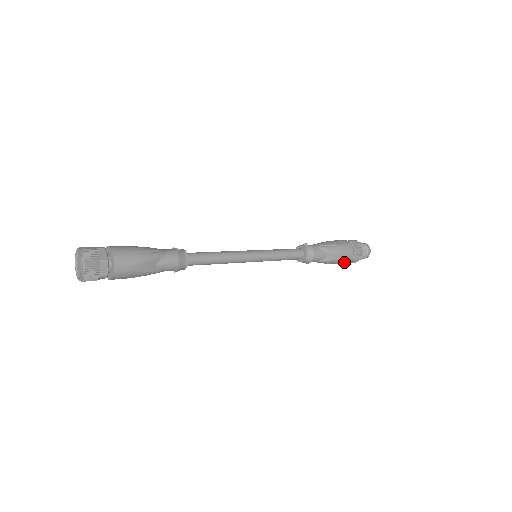
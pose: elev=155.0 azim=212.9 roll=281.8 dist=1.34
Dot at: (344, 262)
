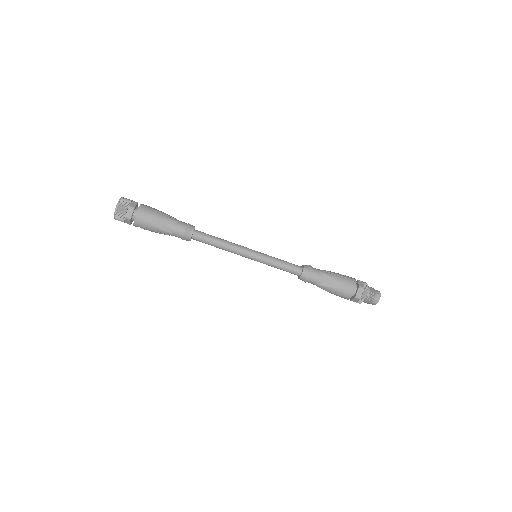
Dot at: (346, 295)
